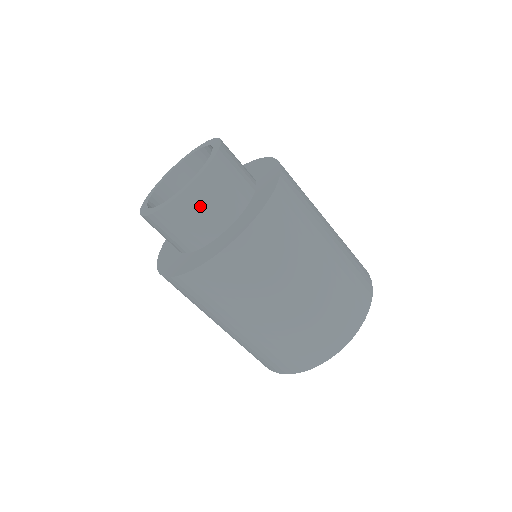
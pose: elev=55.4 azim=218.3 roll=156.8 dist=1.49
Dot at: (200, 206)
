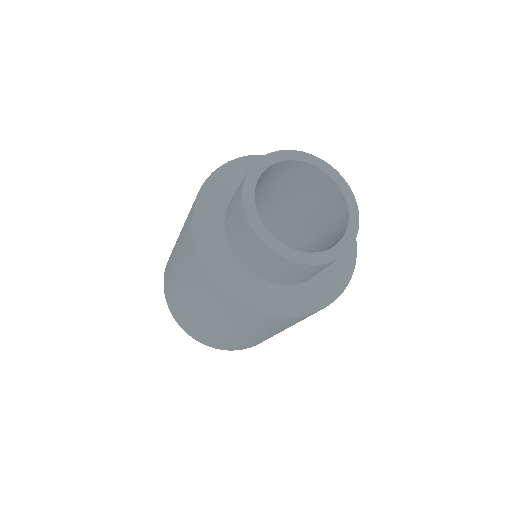
Dot at: occluded
